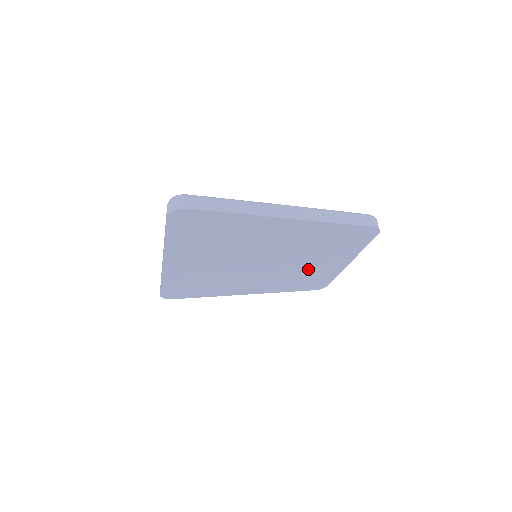
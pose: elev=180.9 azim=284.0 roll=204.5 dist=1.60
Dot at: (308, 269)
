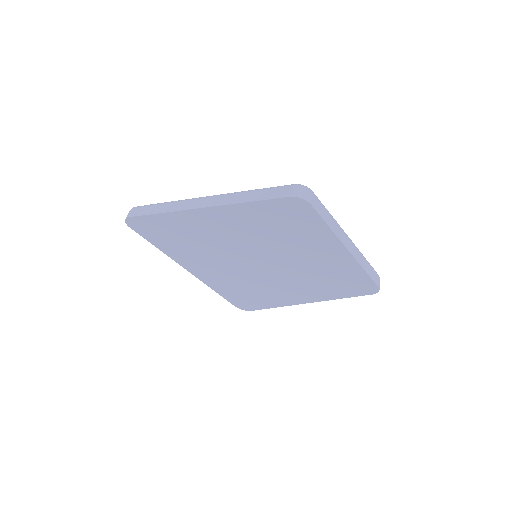
Dot at: (315, 265)
